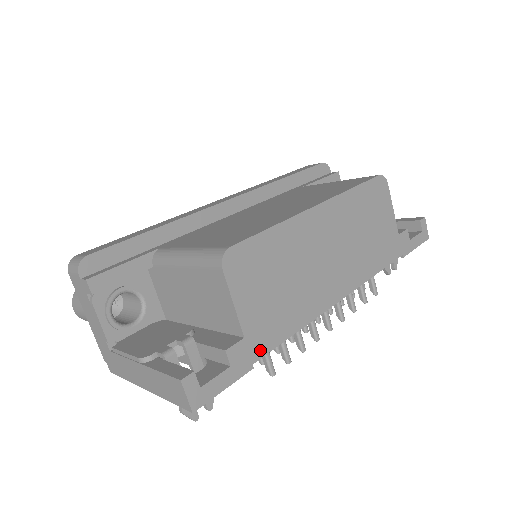
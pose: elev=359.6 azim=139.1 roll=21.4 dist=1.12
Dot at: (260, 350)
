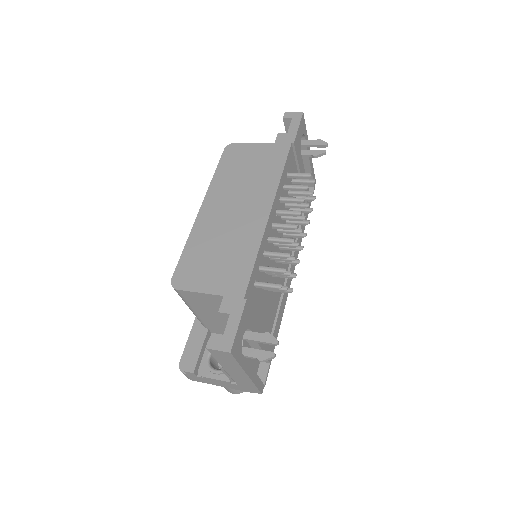
Dot at: (241, 289)
